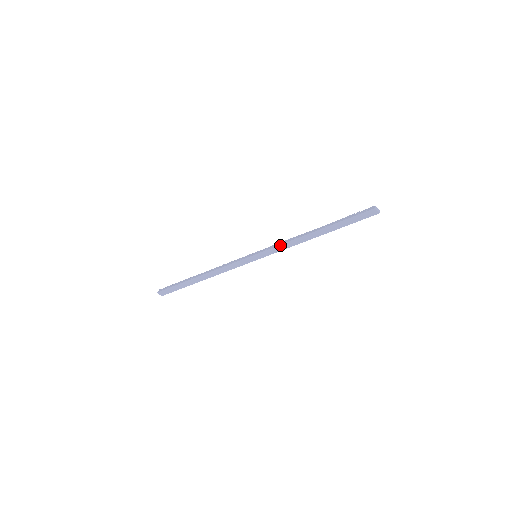
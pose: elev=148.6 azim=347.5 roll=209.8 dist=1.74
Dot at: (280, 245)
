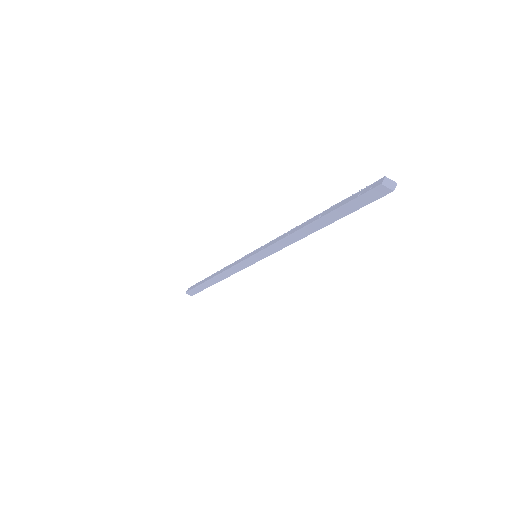
Dot at: (273, 244)
